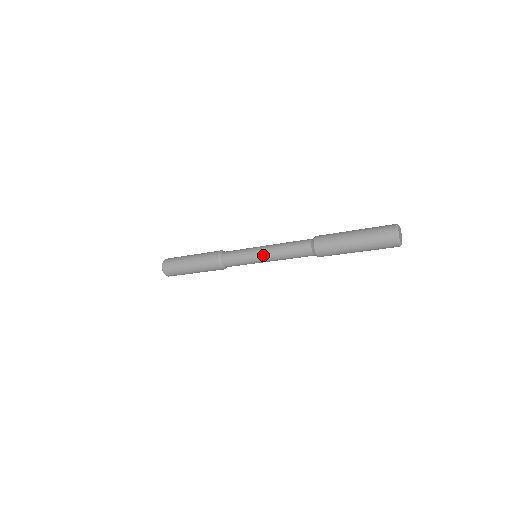
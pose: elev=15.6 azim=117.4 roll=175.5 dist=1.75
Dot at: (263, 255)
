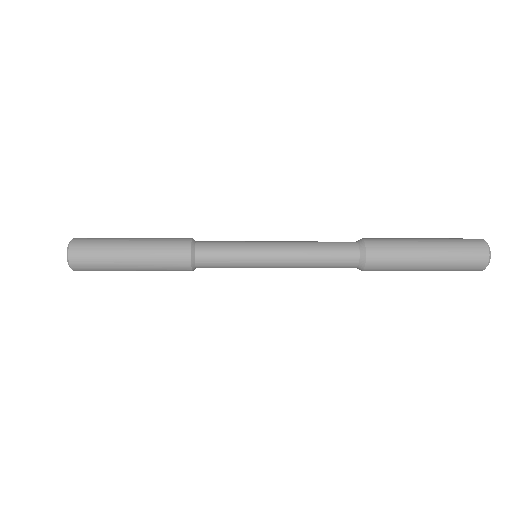
Dot at: (276, 258)
